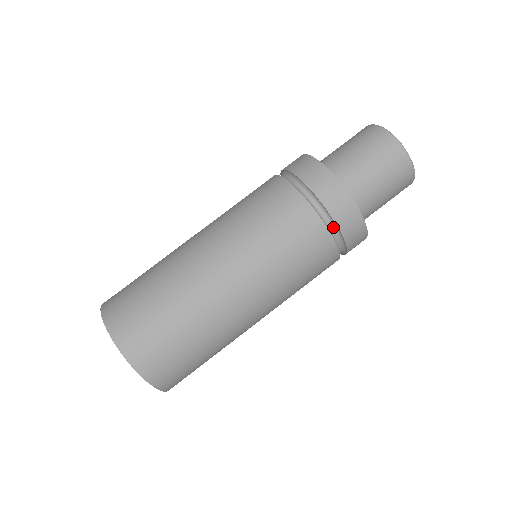
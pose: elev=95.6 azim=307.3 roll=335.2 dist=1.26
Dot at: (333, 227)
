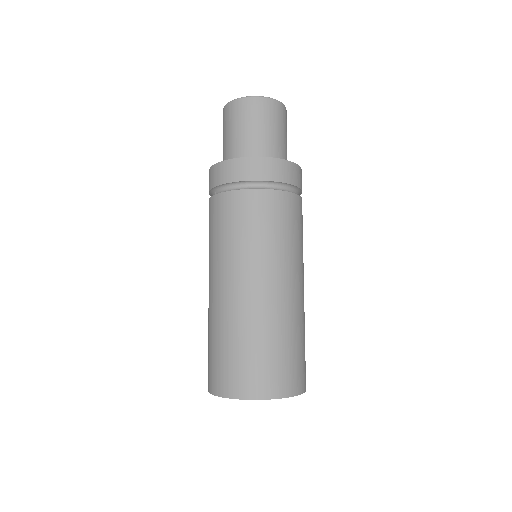
Dot at: (287, 187)
